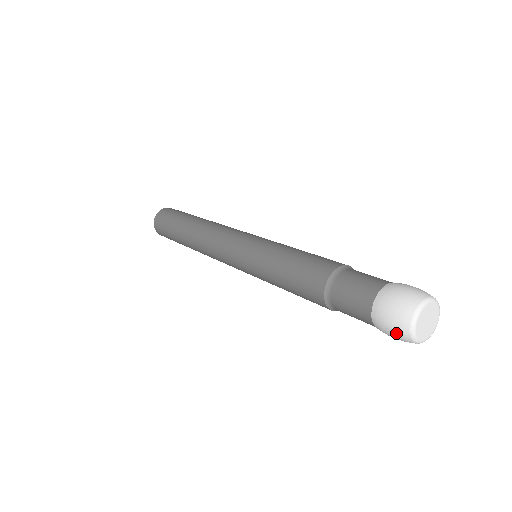
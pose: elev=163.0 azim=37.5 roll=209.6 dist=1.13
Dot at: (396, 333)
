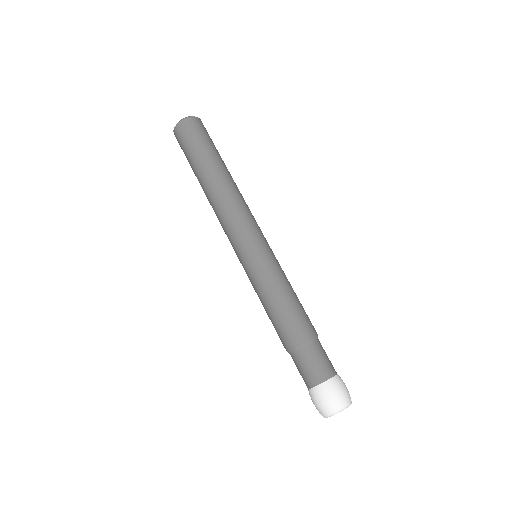
Dot at: occluded
